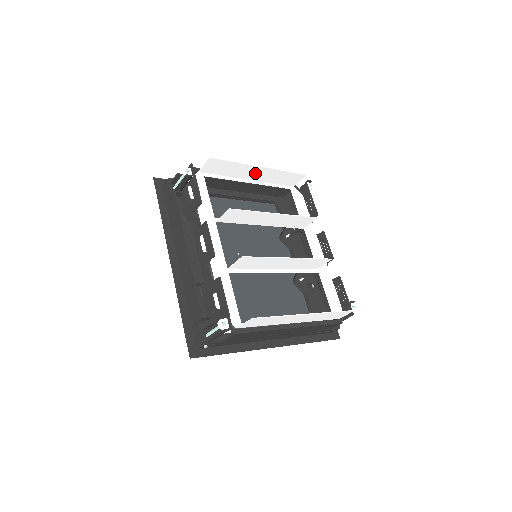
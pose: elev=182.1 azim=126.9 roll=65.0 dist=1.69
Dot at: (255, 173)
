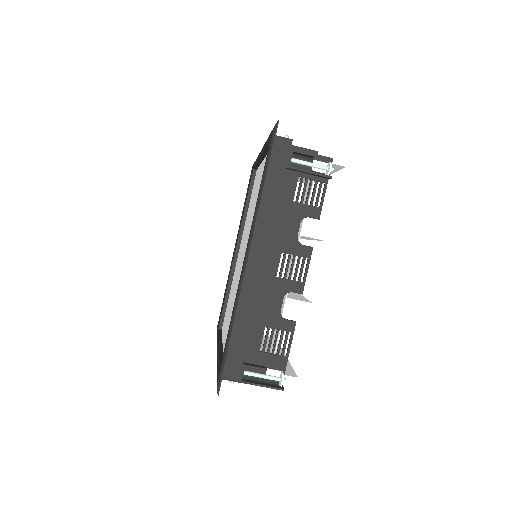
Dot at: occluded
